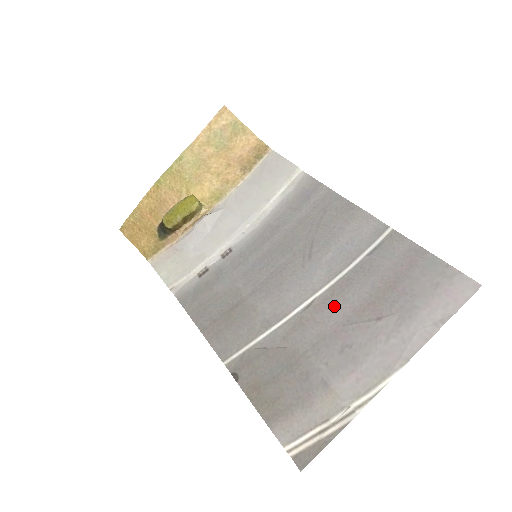
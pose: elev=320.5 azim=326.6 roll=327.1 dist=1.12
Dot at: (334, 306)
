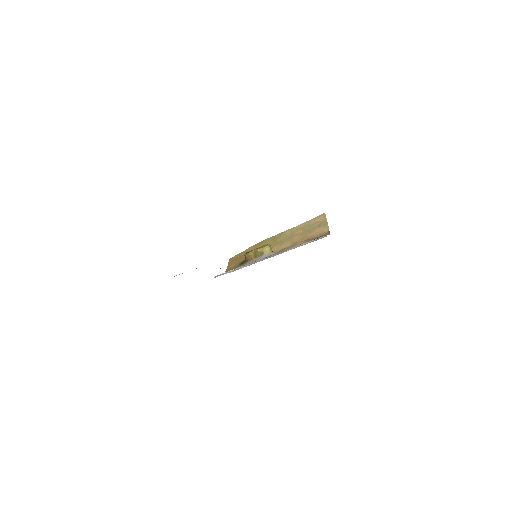
Dot at: occluded
